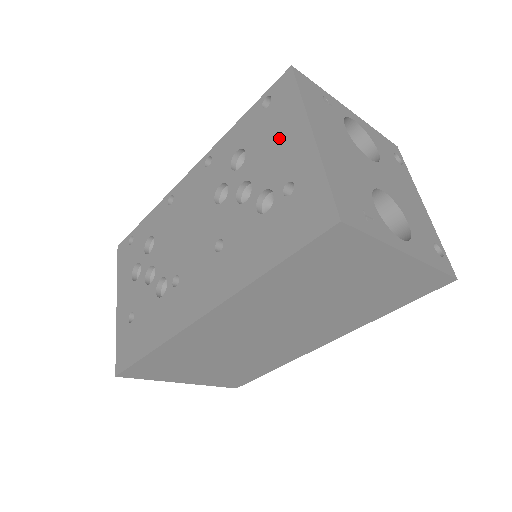
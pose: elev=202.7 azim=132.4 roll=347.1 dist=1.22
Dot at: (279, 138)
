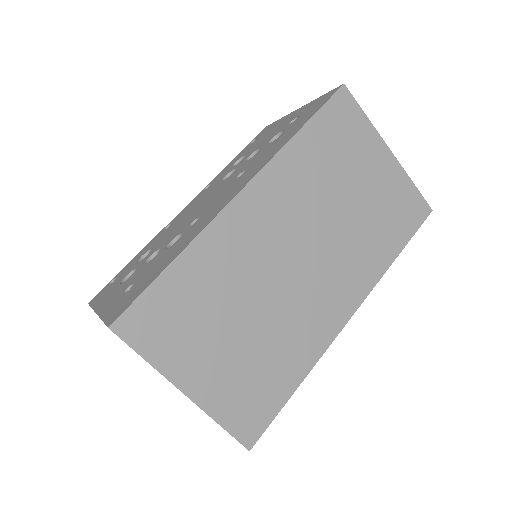
Dot at: (273, 130)
